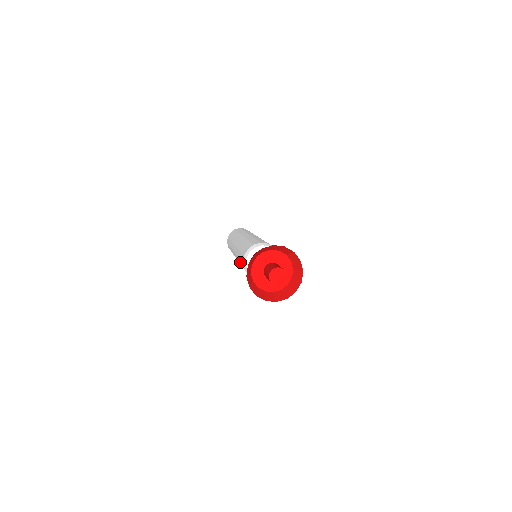
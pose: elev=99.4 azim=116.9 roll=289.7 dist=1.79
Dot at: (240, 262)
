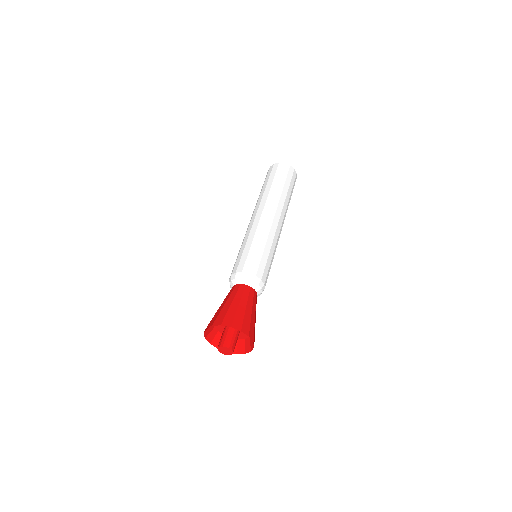
Dot at: (238, 254)
